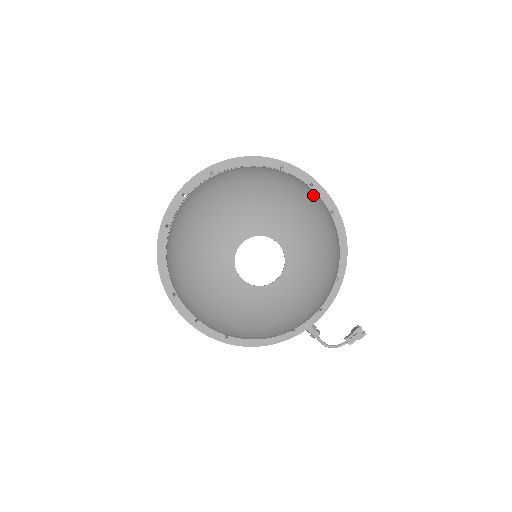
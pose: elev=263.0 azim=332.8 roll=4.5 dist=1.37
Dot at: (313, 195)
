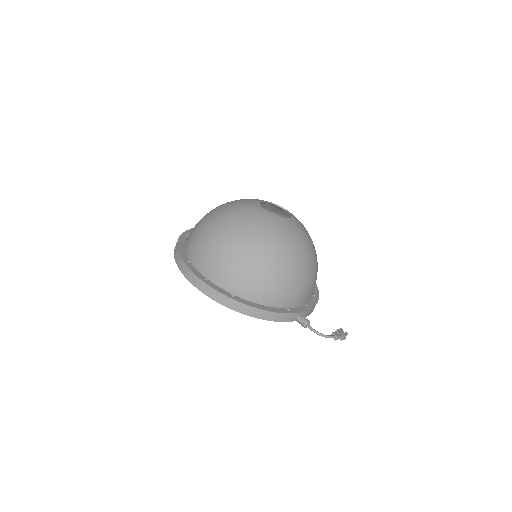
Dot at: occluded
